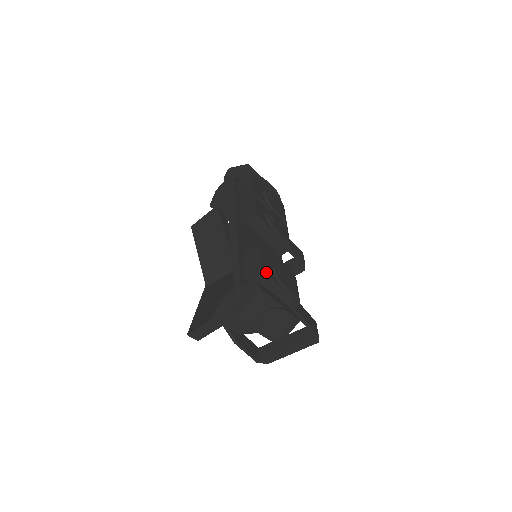
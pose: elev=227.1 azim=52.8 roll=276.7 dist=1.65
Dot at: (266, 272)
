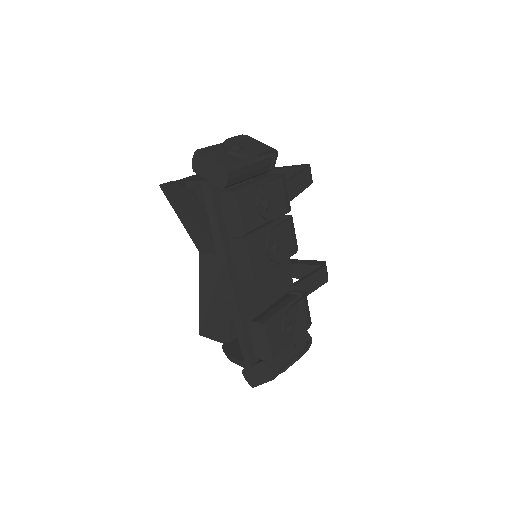
Dot at: (276, 351)
